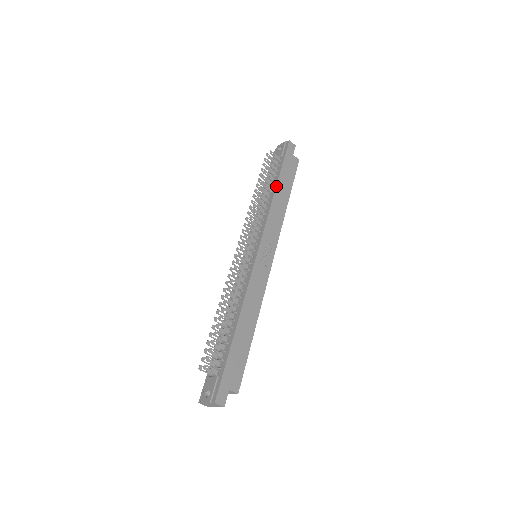
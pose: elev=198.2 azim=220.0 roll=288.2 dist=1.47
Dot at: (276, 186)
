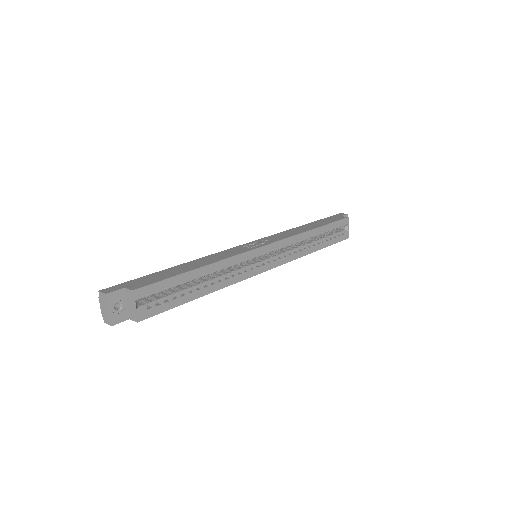
Dot at: (303, 225)
